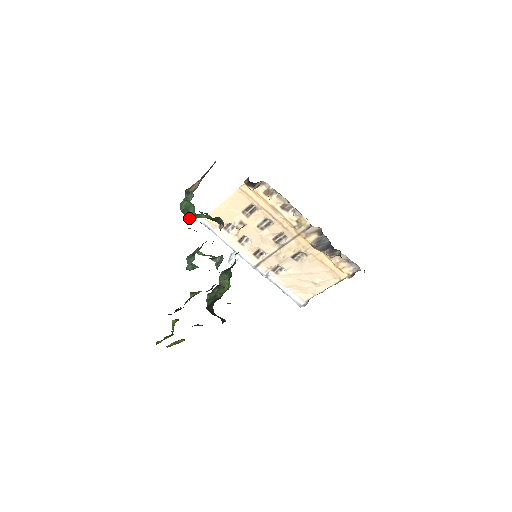
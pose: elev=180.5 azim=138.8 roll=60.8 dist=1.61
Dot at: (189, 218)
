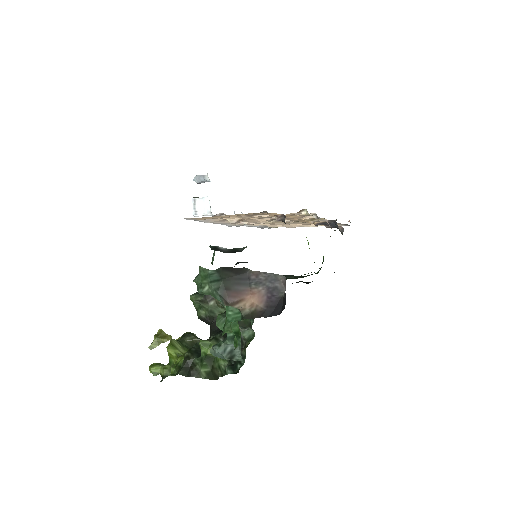
Dot at: occluded
